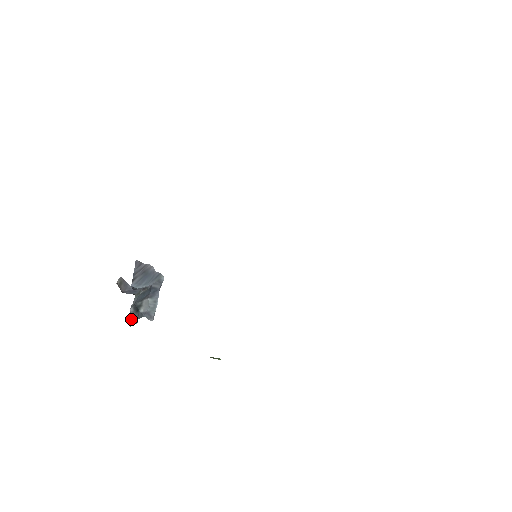
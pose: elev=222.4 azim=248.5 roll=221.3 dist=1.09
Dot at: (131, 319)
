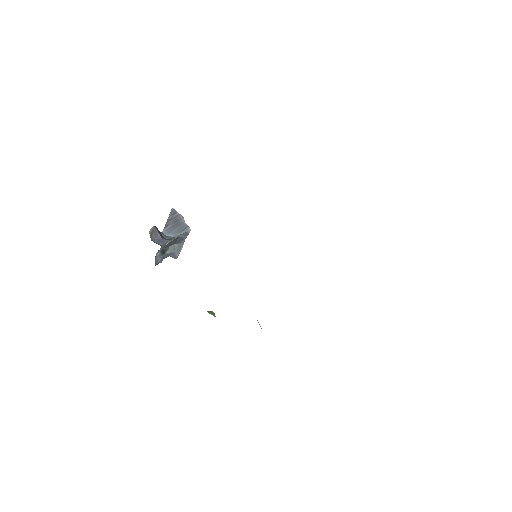
Dot at: (156, 261)
